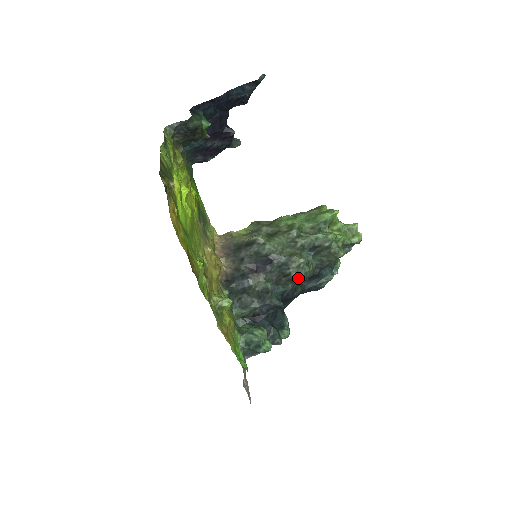
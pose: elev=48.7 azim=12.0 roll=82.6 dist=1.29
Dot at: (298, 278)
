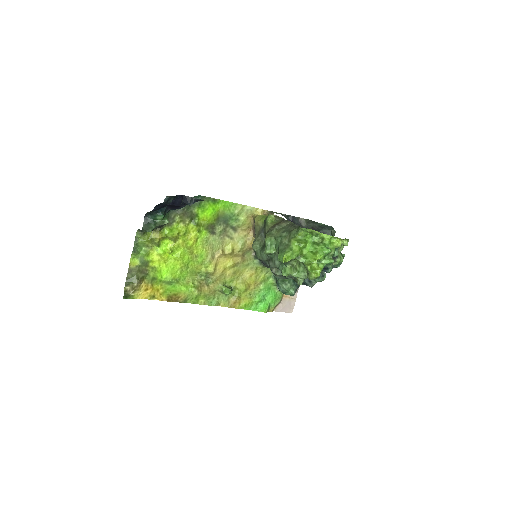
Dot at: (284, 278)
